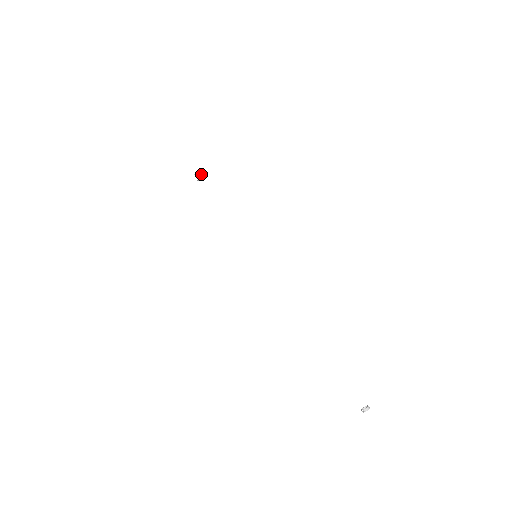
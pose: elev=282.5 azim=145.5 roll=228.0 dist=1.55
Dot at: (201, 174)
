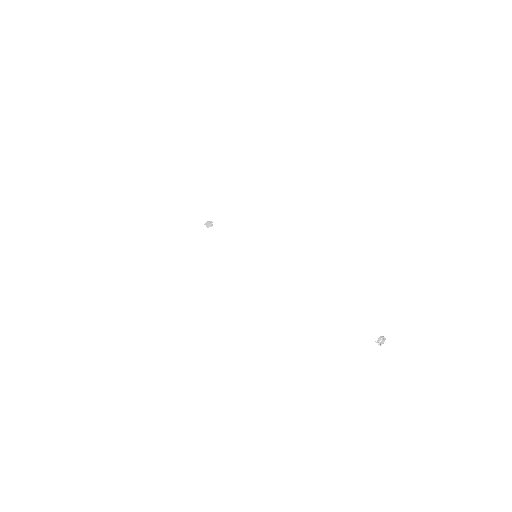
Dot at: (209, 222)
